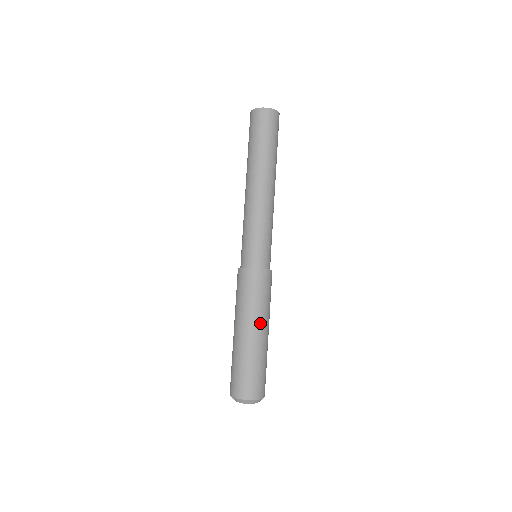
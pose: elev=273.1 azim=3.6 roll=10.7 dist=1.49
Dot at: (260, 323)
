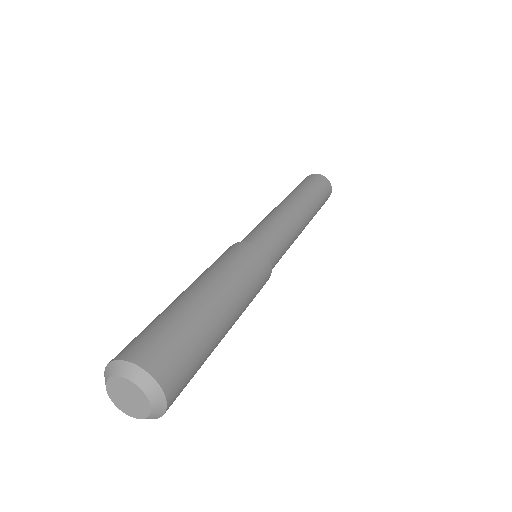
Dot at: (203, 280)
